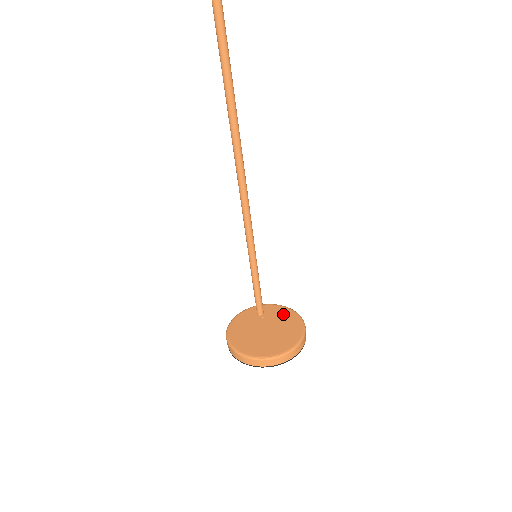
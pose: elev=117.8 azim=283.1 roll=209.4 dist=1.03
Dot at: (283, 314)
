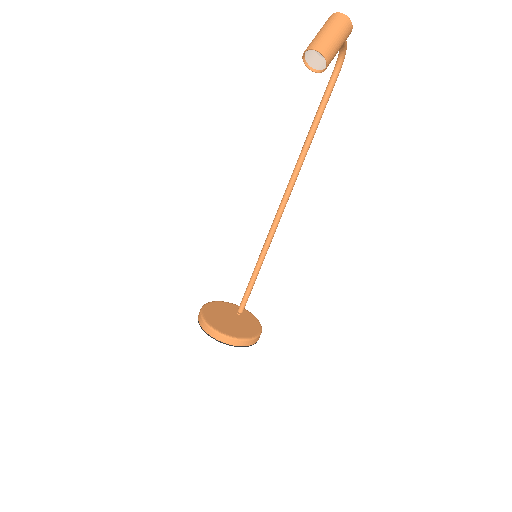
Dot at: (252, 323)
